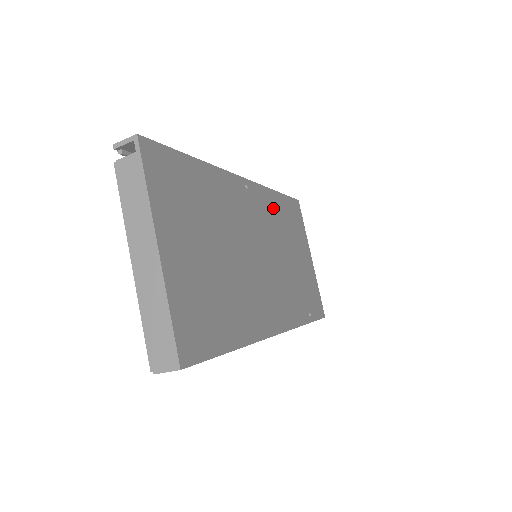
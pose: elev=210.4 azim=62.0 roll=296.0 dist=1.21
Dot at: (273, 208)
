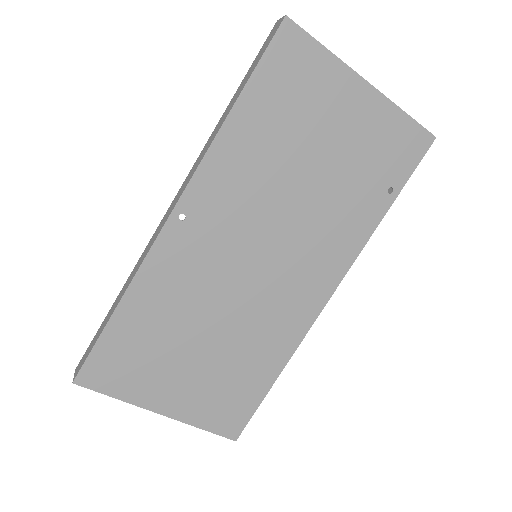
Dot at: (240, 156)
